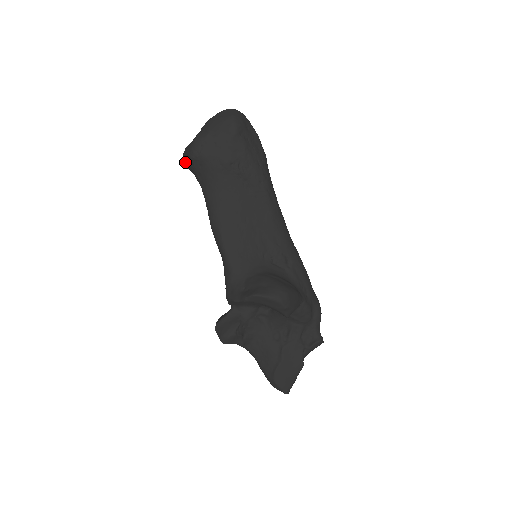
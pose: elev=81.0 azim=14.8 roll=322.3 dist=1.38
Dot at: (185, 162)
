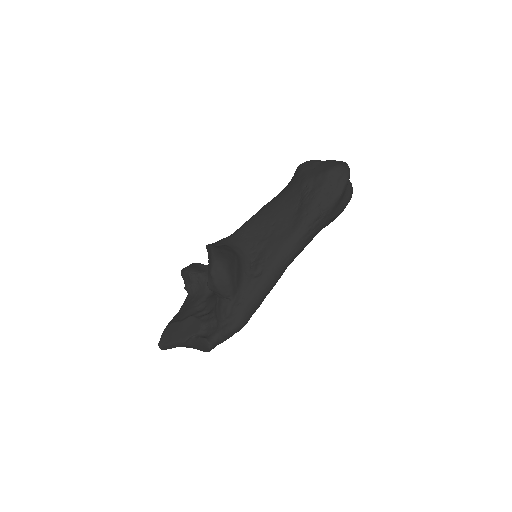
Dot at: occluded
